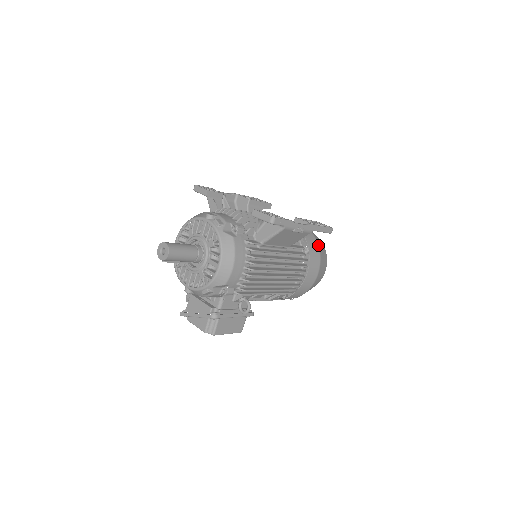
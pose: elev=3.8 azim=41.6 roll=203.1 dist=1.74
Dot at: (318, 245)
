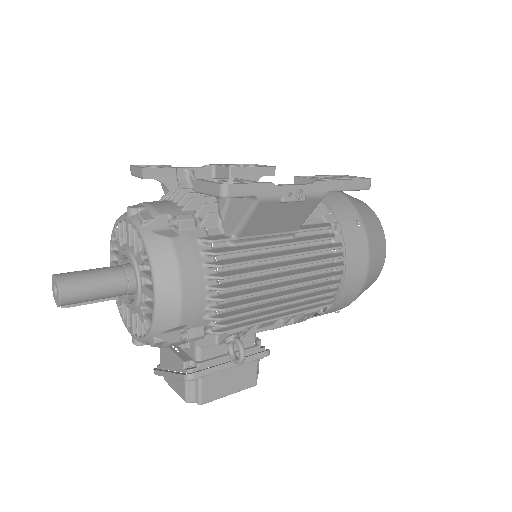
Dot at: (359, 214)
